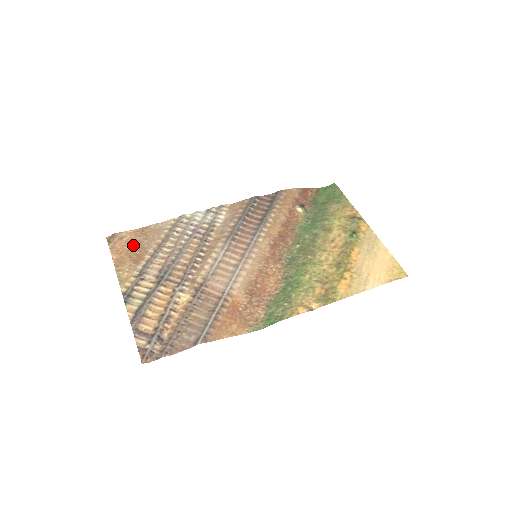
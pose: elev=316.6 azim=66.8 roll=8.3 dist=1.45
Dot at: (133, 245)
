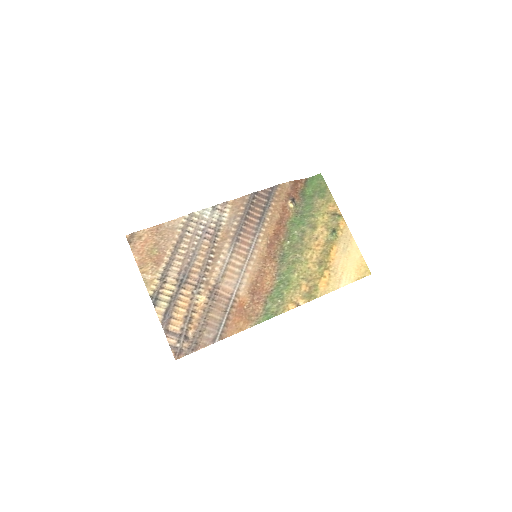
Dot at: (151, 245)
